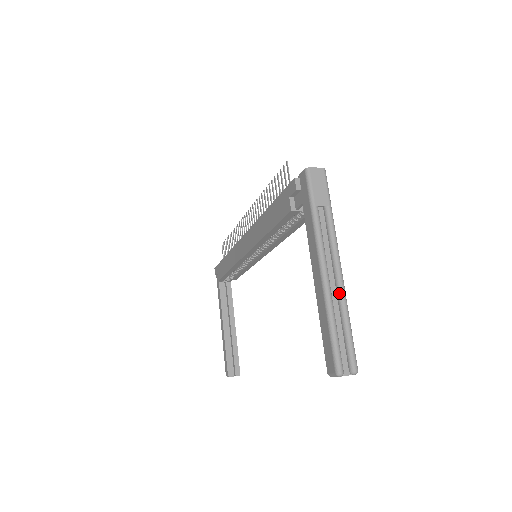
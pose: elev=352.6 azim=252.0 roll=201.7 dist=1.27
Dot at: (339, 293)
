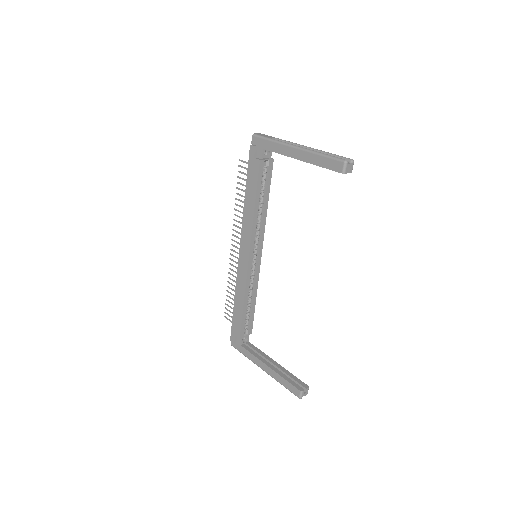
Dot at: occluded
